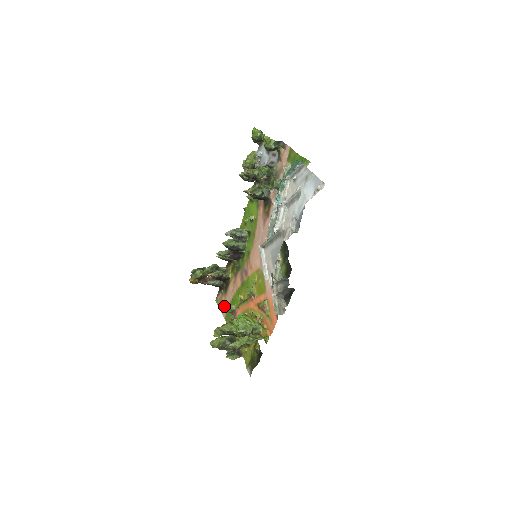
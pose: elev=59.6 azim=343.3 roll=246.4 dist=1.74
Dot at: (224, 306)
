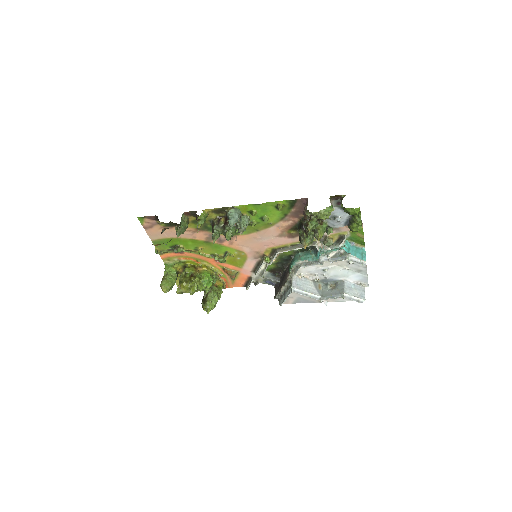
Dot at: (157, 233)
